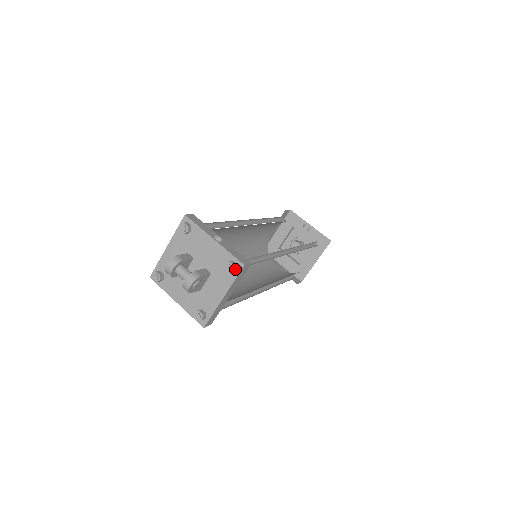
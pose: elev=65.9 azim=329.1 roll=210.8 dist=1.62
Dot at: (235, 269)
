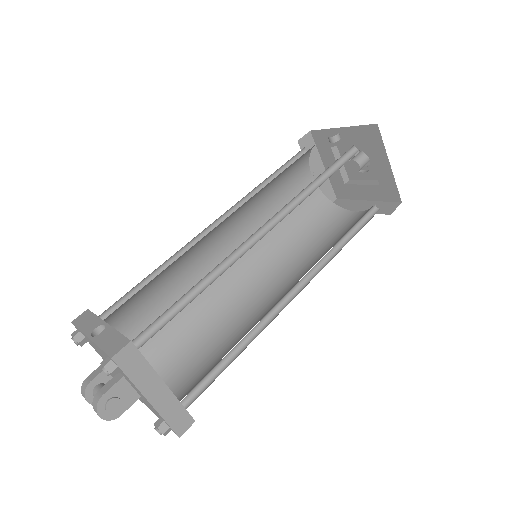
Dot at: (112, 368)
